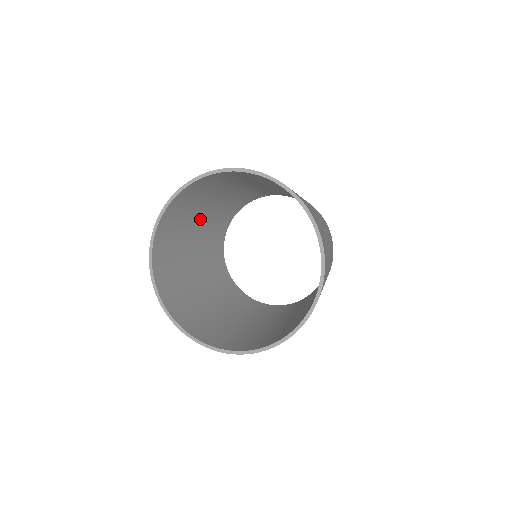
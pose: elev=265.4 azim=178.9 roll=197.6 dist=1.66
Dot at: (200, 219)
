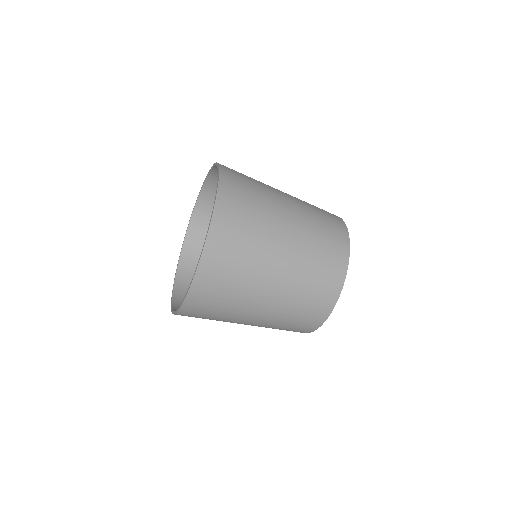
Dot at: occluded
